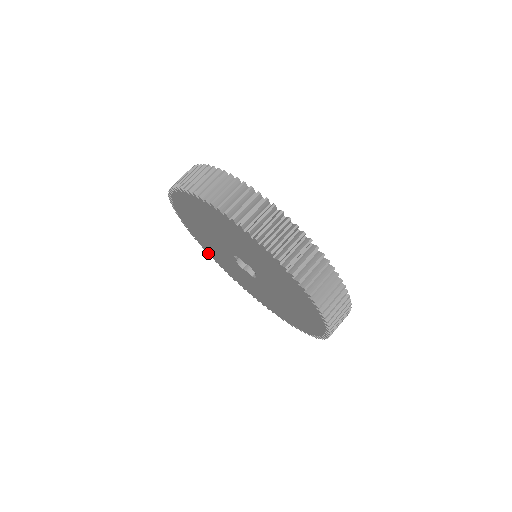
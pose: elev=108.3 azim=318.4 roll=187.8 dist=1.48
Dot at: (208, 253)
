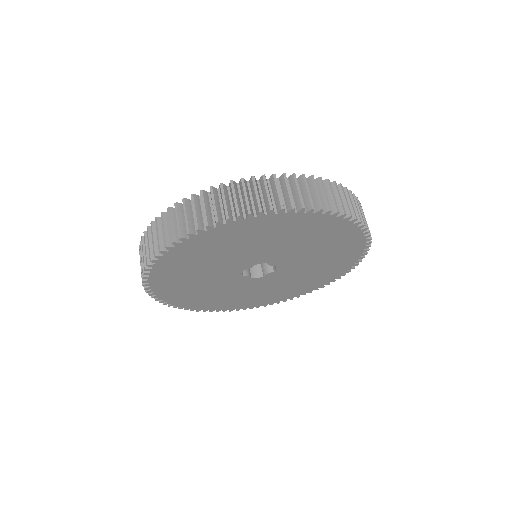
Dot at: (148, 285)
